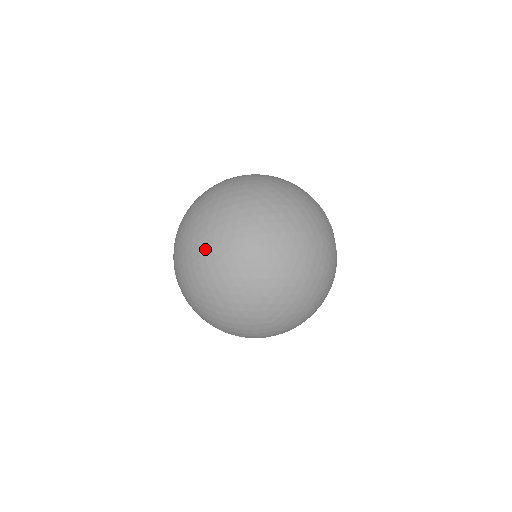
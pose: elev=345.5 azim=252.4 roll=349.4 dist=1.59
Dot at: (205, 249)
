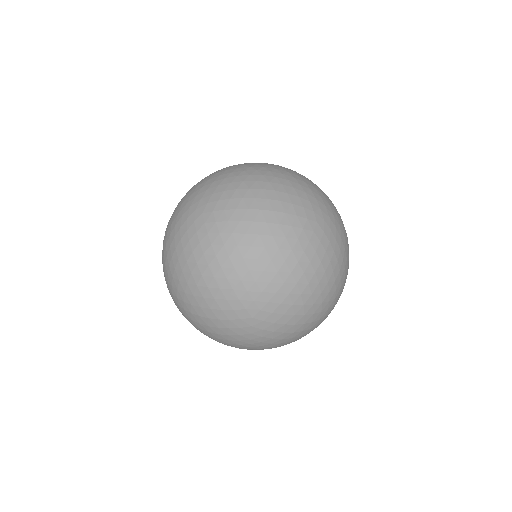
Dot at: (292, 227)
